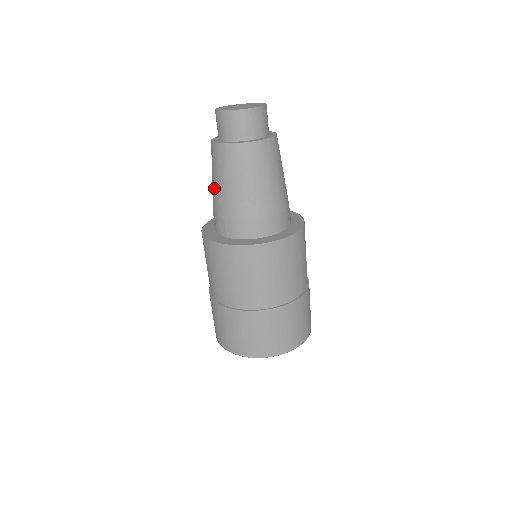
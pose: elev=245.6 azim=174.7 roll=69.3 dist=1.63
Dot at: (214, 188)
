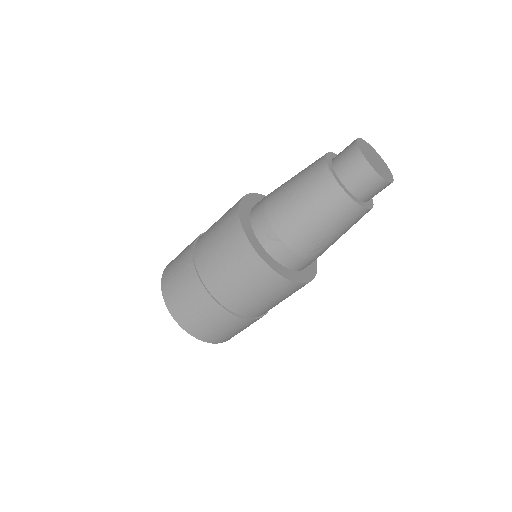
Dot at: (295, 209)
